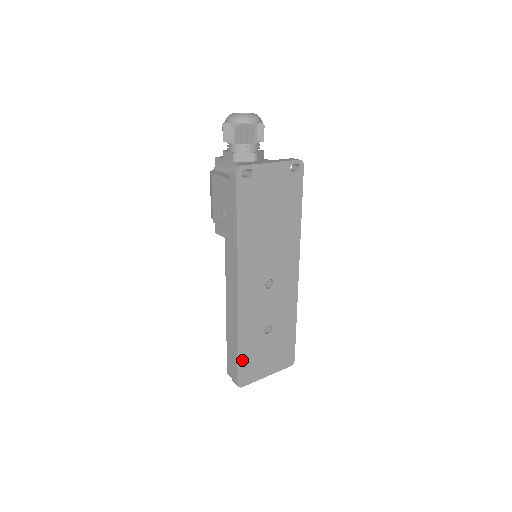
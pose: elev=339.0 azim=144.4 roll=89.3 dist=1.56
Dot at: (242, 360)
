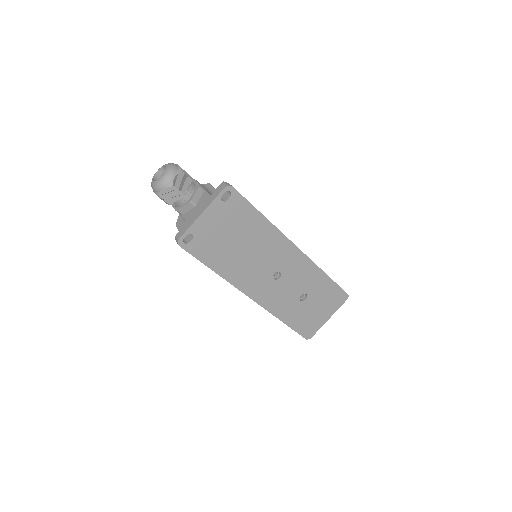
Dot at: (296, 326)
